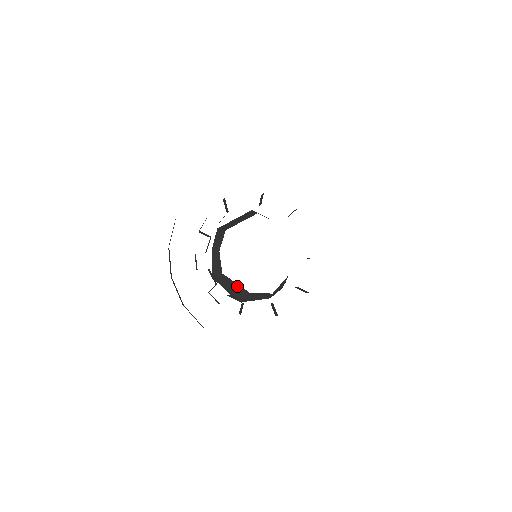
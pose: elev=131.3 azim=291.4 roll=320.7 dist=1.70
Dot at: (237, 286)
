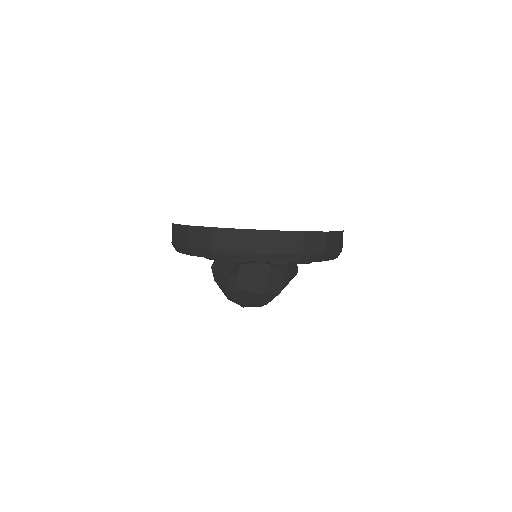
Dot at: occluded
